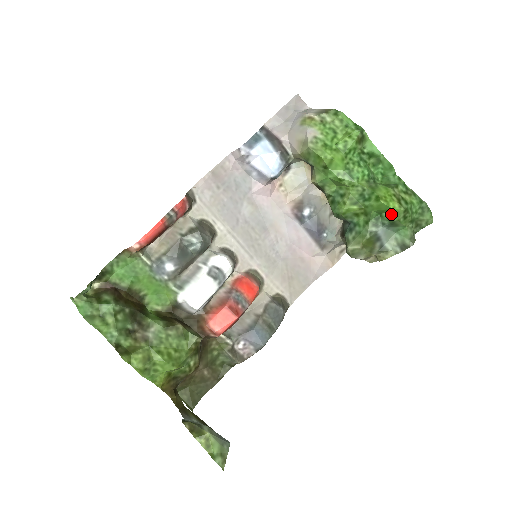
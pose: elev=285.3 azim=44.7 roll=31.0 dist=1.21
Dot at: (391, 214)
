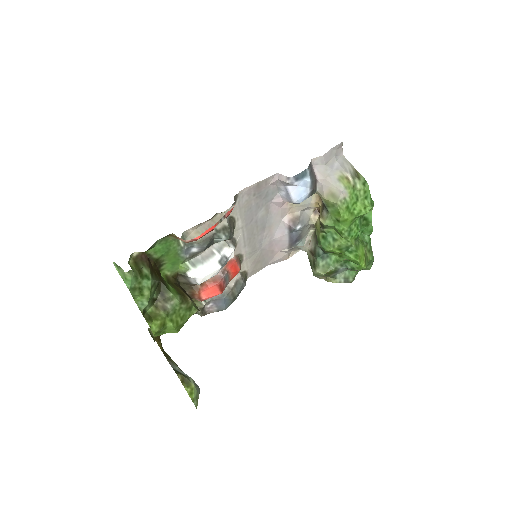
Dot at: (357, 267)
